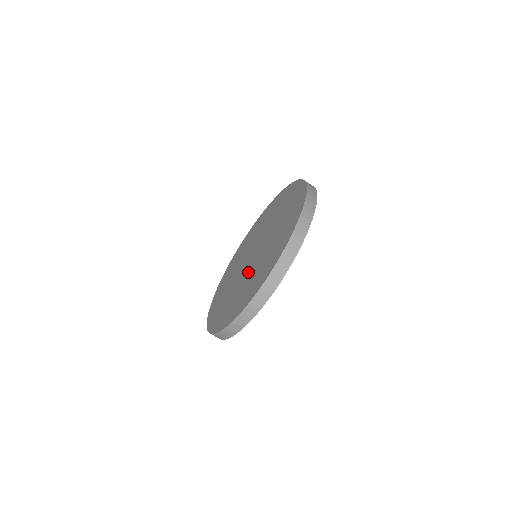
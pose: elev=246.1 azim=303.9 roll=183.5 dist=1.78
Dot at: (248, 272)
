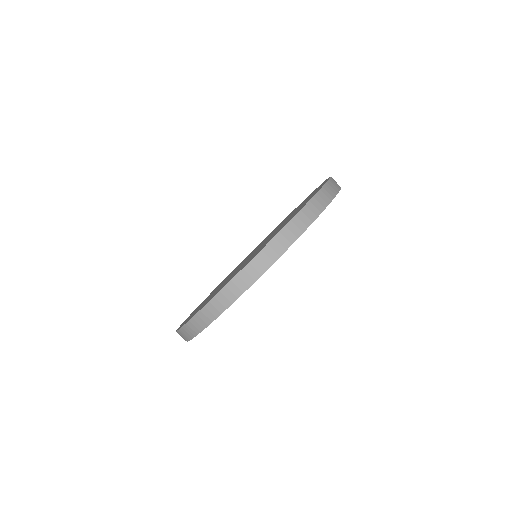
Dot at: (234, 272)
